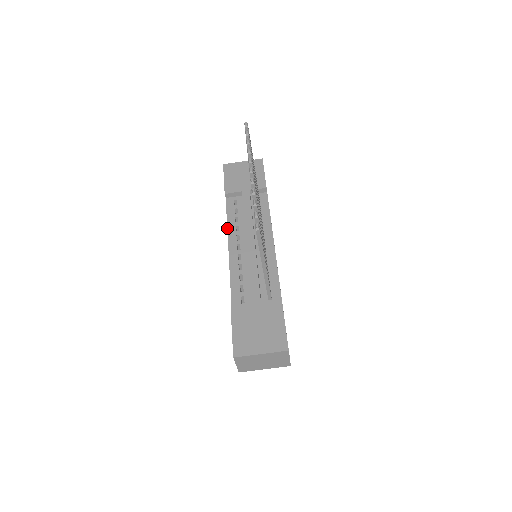
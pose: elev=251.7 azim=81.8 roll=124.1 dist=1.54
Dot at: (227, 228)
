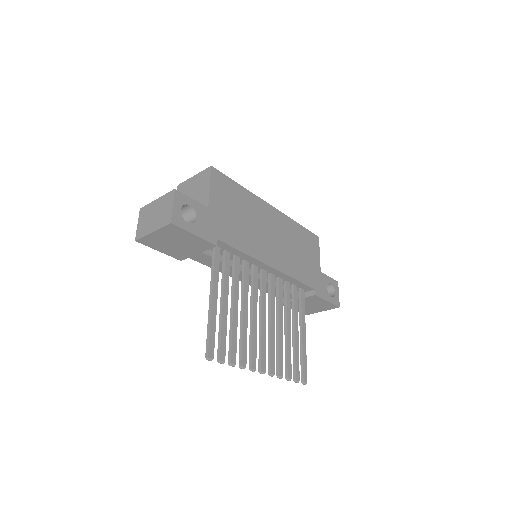
Dot at: occluded
